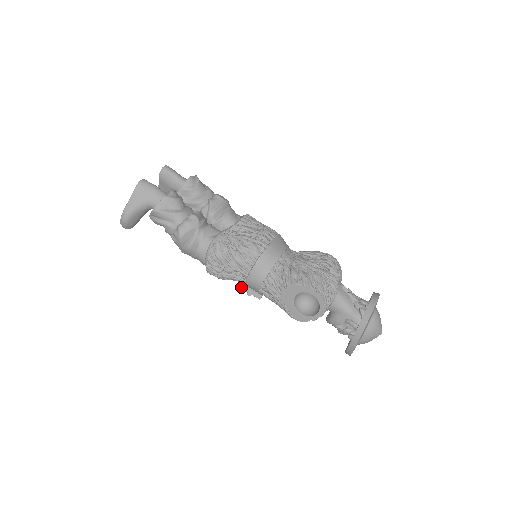
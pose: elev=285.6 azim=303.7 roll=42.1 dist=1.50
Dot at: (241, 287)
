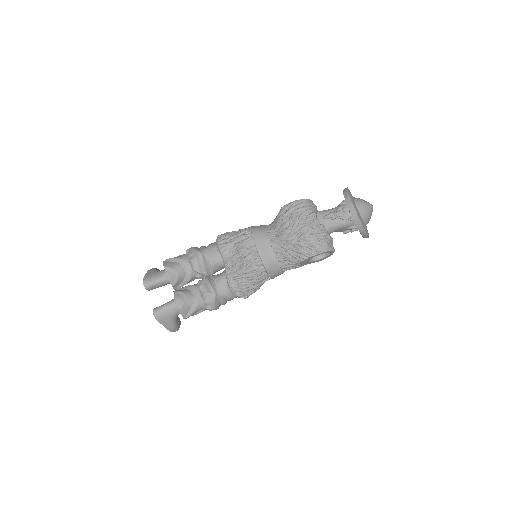
Dot at: occluded
